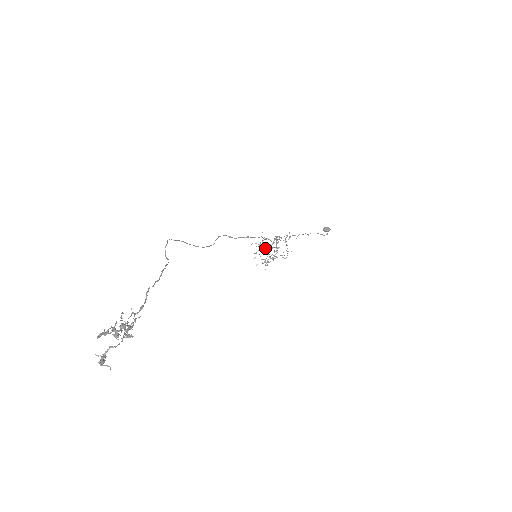
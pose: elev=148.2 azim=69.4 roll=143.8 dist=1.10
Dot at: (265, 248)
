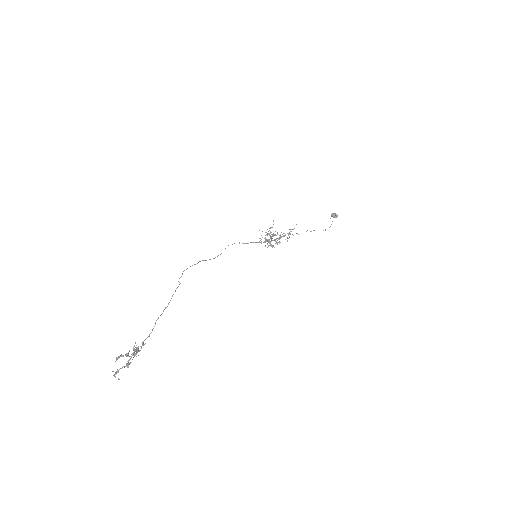
Dot at: (268, 242)
